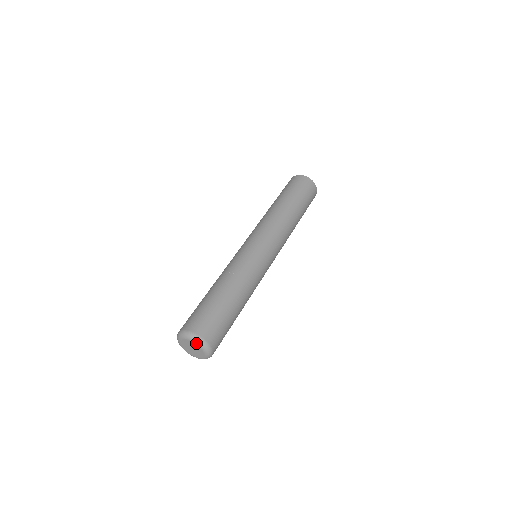
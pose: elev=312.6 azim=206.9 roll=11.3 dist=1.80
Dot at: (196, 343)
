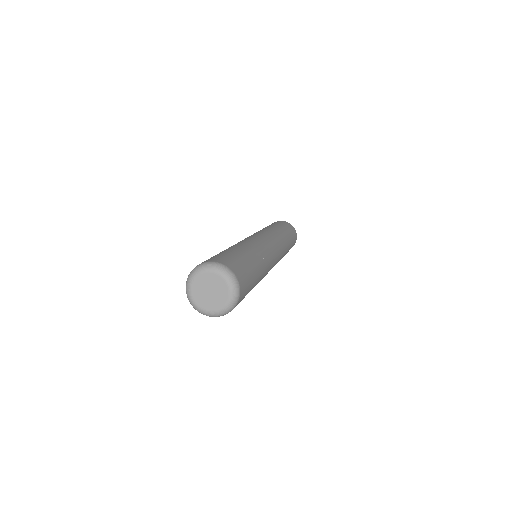
Dot at: (215, 271)
